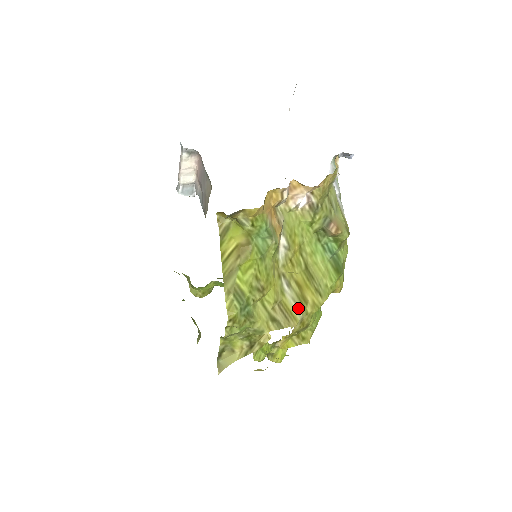
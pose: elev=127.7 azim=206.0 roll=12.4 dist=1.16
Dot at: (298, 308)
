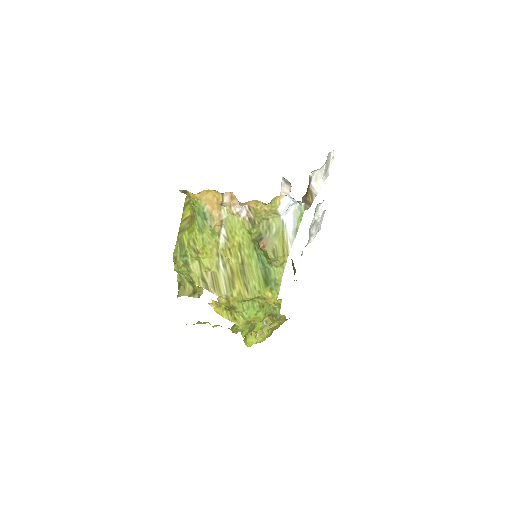
Dot at: (226, 286)
